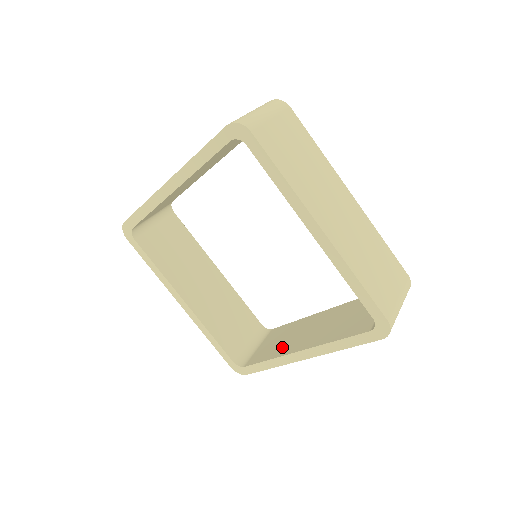
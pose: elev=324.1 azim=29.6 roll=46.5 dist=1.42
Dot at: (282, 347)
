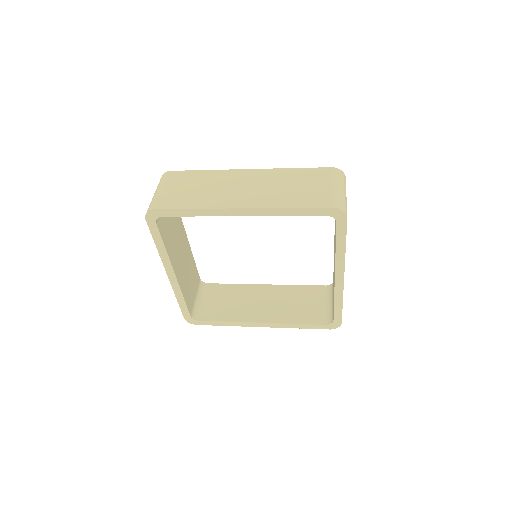
Dot at: occluded
